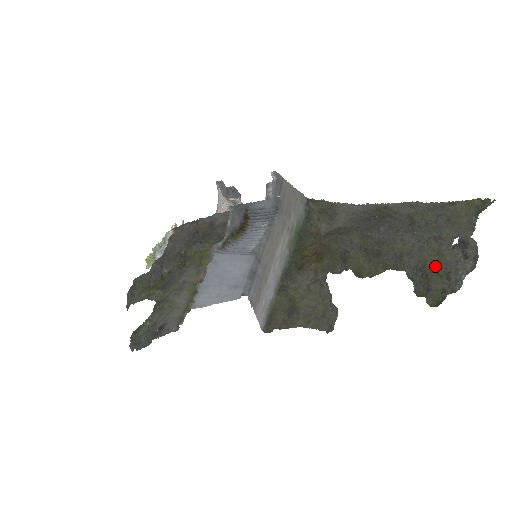
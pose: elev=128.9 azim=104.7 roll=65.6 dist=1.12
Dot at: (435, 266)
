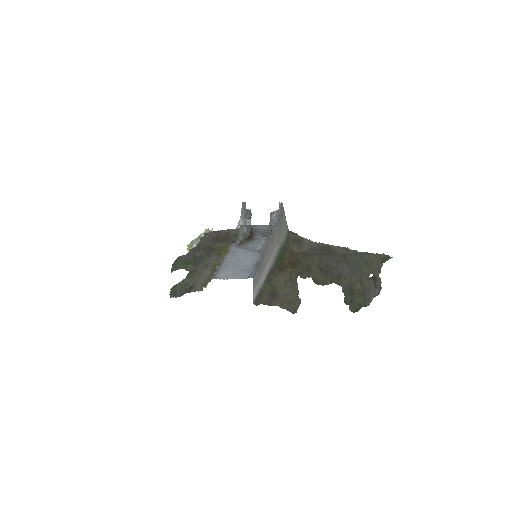
Dot at: (358, 288)
